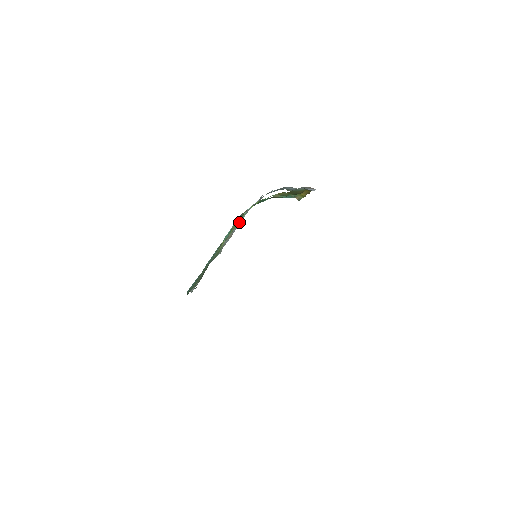
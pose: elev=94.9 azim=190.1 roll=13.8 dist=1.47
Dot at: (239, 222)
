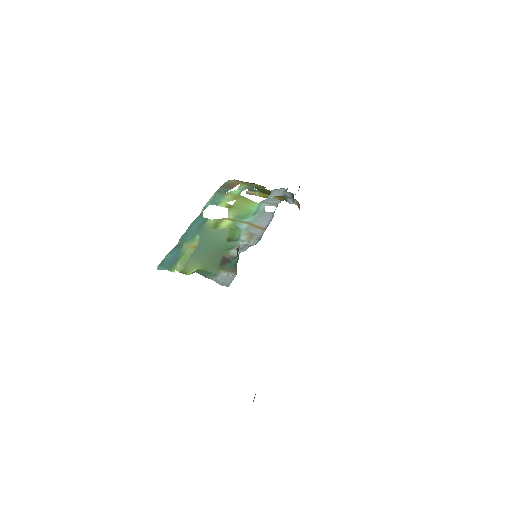
Dot at: (253, 209)
